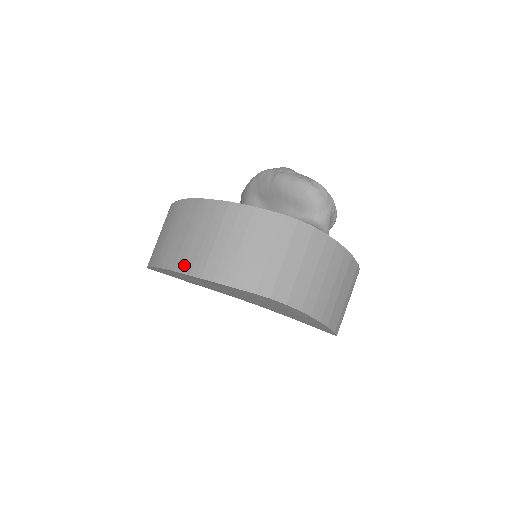
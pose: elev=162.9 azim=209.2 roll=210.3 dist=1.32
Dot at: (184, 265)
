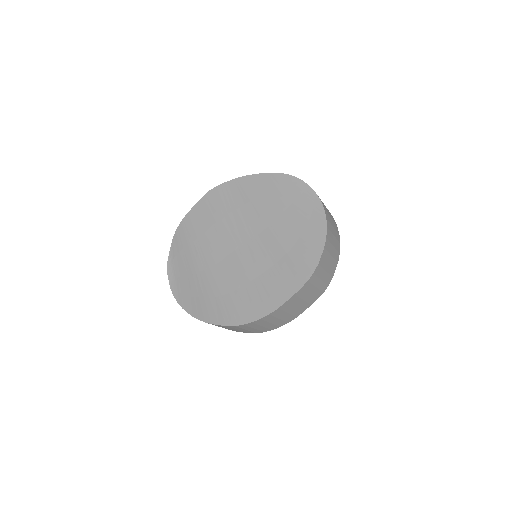
Dot at: occluded
